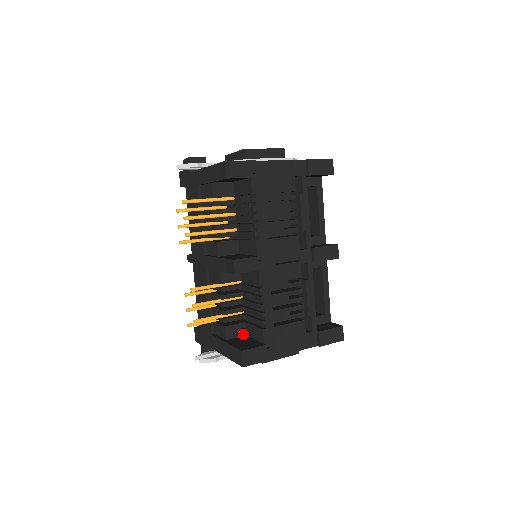
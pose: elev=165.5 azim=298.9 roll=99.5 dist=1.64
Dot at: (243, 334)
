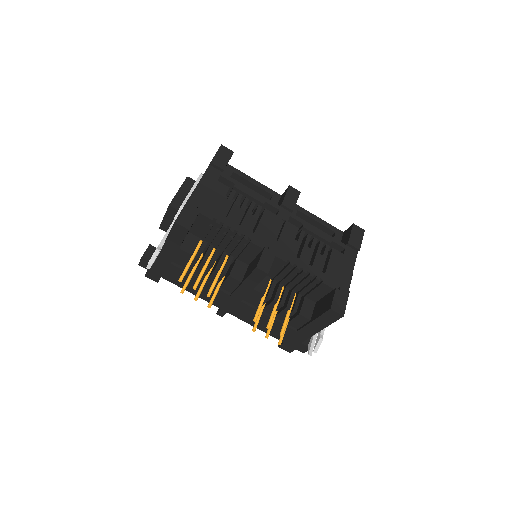
Dot at: (313, 304)
